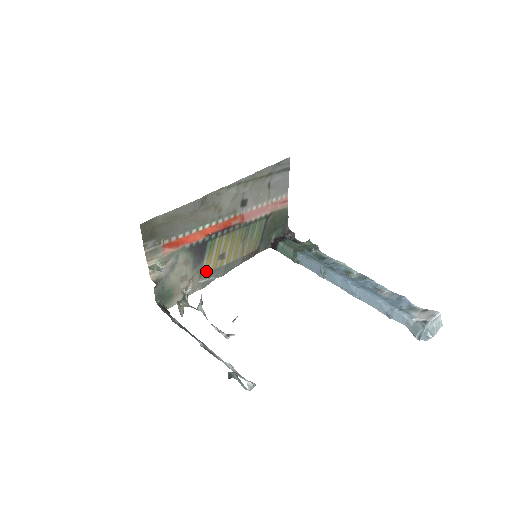
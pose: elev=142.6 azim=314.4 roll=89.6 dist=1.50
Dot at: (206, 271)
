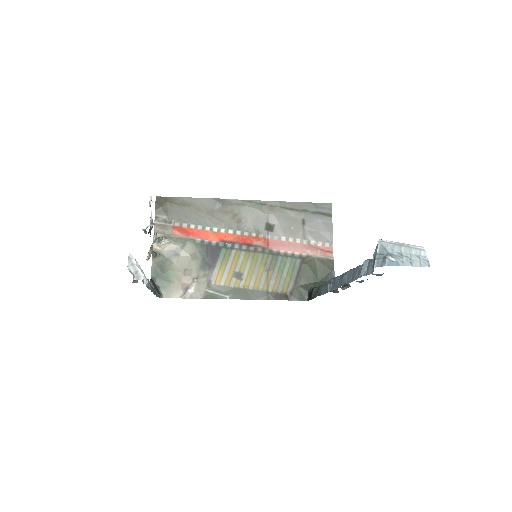
Dot at: (217, 283)
